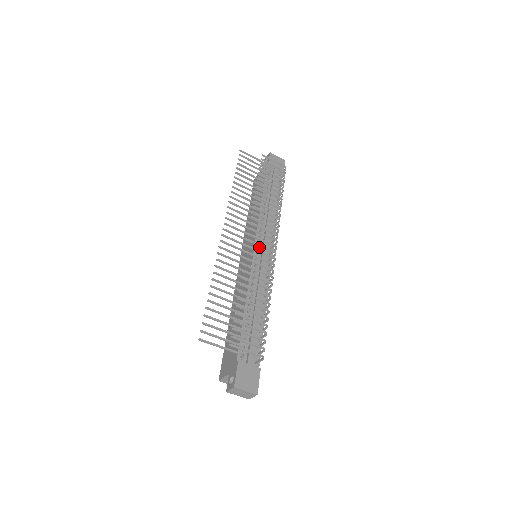
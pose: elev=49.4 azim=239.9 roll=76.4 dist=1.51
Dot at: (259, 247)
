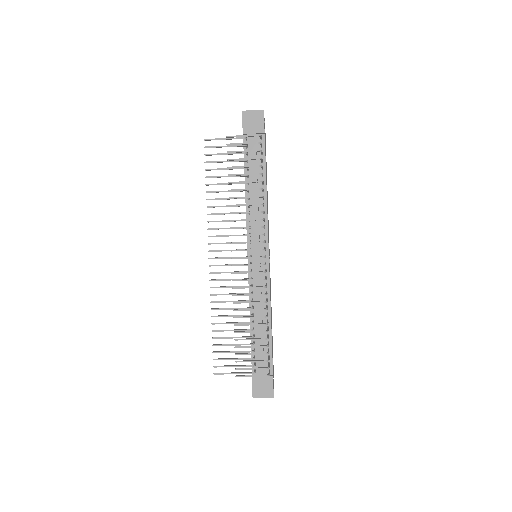
Dot at: occluded
